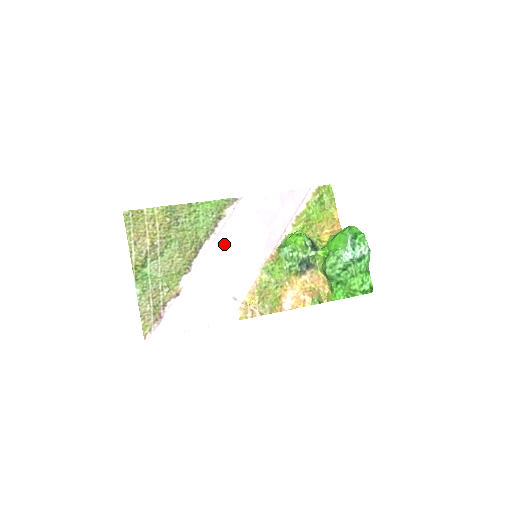
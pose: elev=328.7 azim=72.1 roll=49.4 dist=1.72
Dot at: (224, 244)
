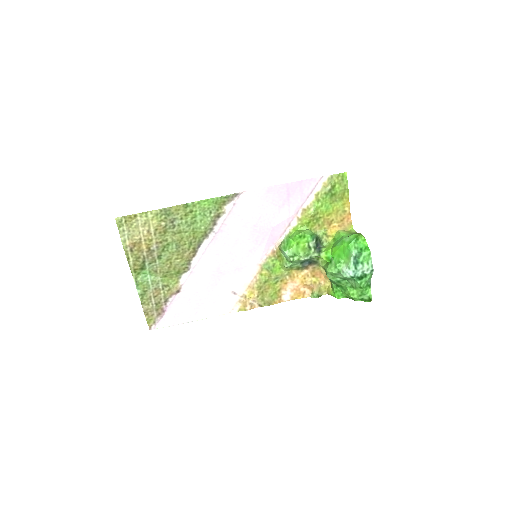
Dot at: (223, 242)
